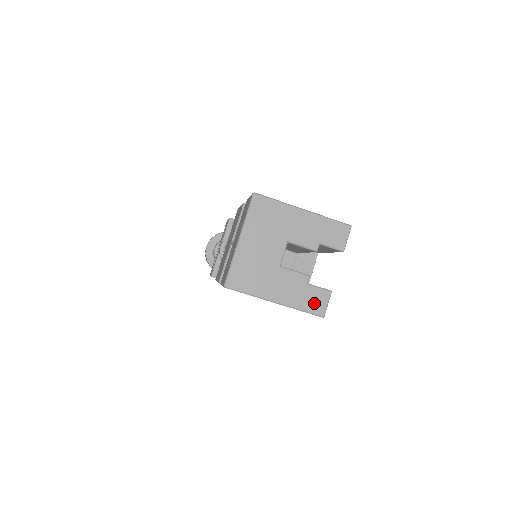
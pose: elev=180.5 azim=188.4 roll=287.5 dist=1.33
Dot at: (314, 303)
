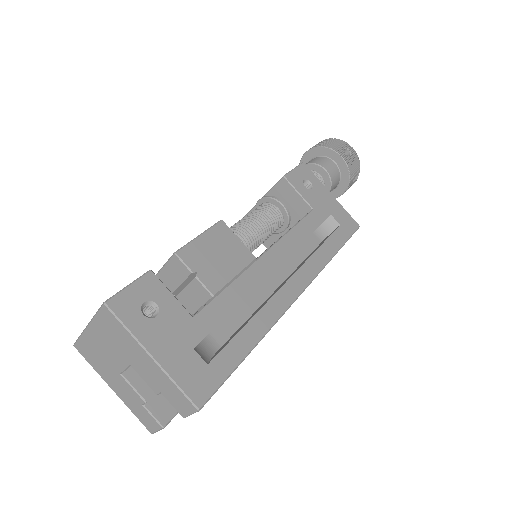
Dot at: (145, 420)
